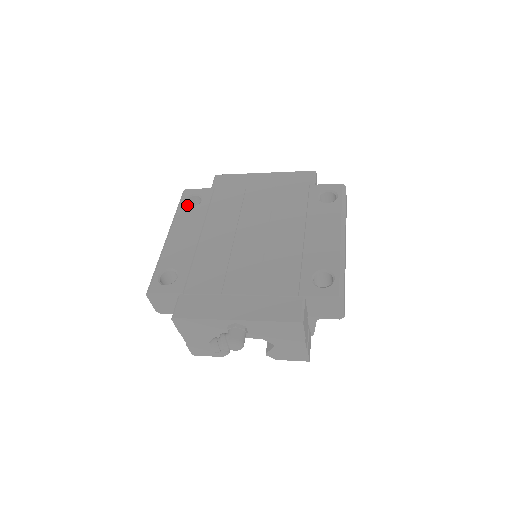
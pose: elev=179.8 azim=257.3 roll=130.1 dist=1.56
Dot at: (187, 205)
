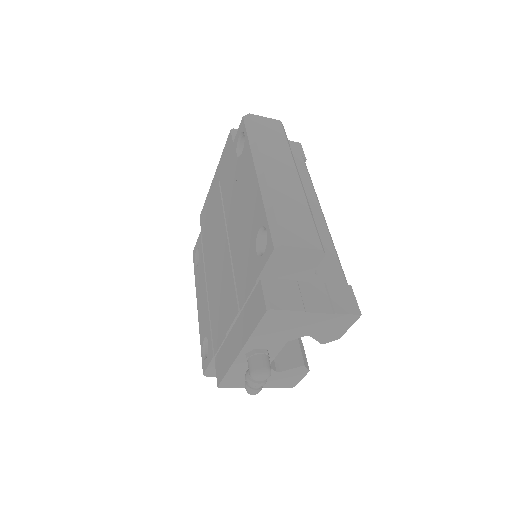
Dot at: occluded
